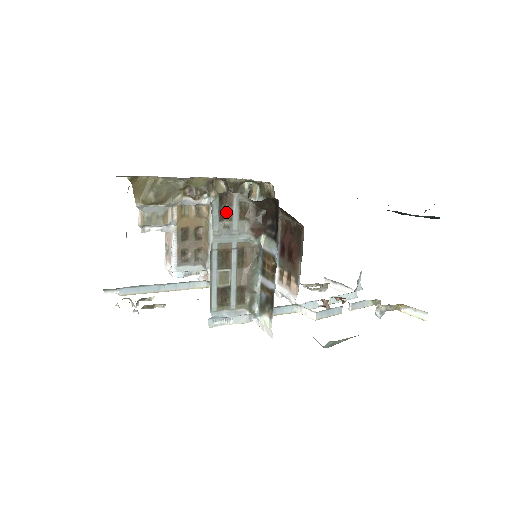
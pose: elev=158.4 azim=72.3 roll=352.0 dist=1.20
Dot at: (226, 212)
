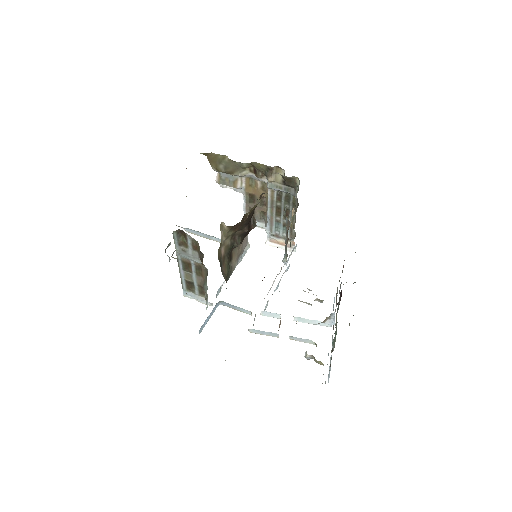
Dot at: (184, 241)
